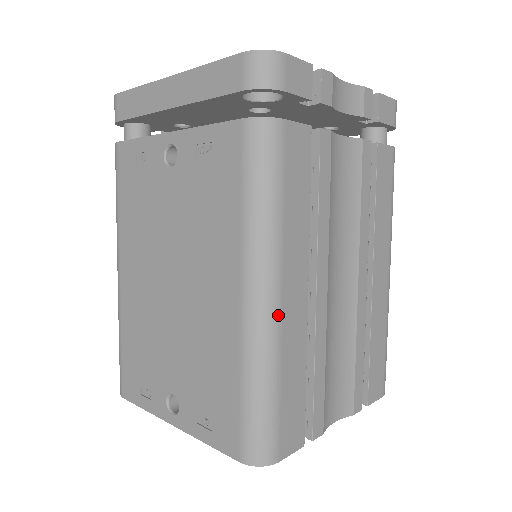
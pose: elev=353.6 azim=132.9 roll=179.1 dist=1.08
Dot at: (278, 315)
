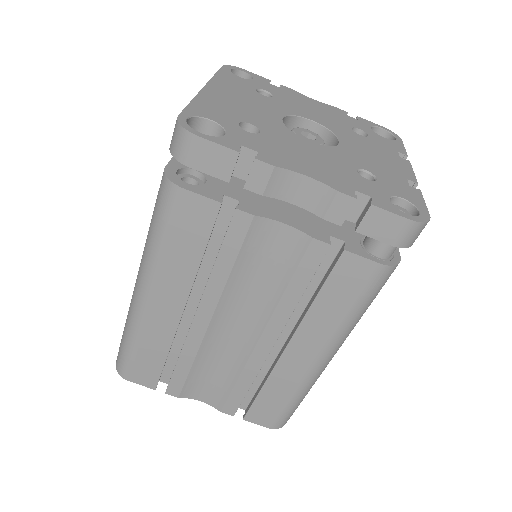
Dot at: (144, 309)
